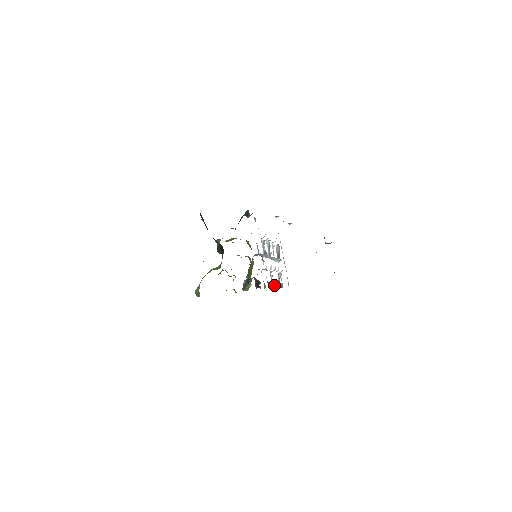
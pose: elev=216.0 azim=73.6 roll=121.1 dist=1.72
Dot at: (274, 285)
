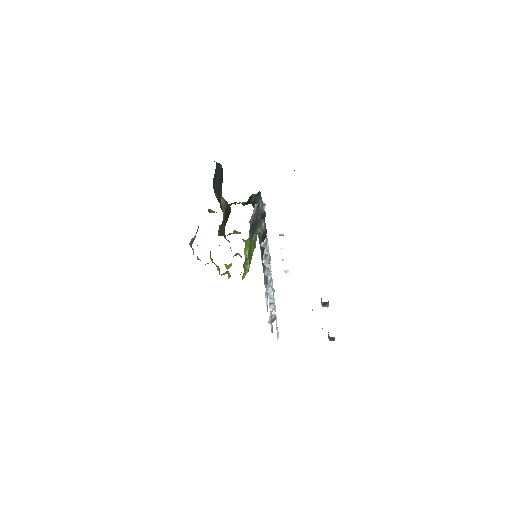
Dot at: (267, 307)
